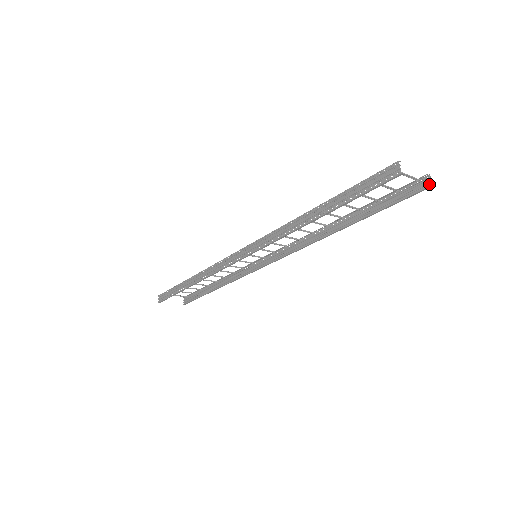
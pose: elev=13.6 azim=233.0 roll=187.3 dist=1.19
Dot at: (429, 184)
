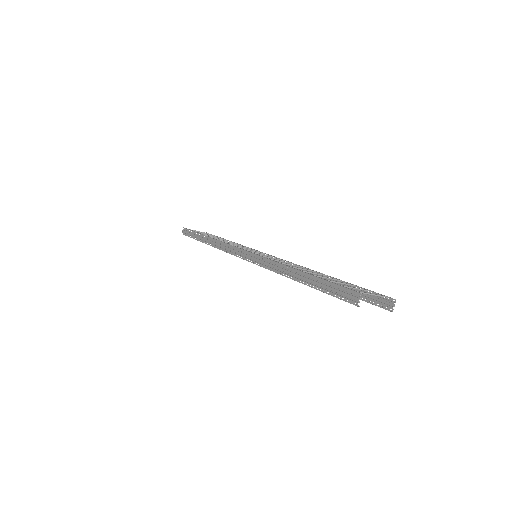
Dot at: (391, 308)
